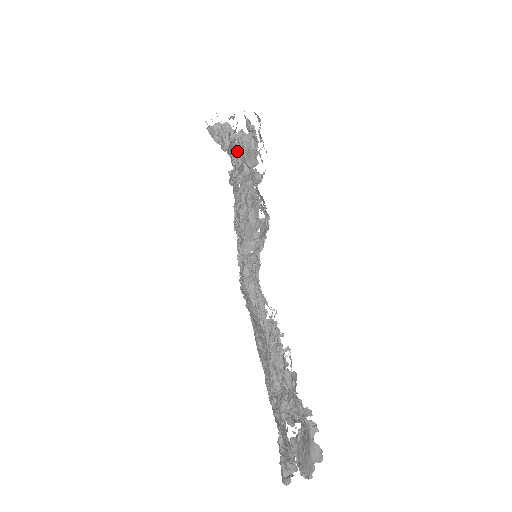
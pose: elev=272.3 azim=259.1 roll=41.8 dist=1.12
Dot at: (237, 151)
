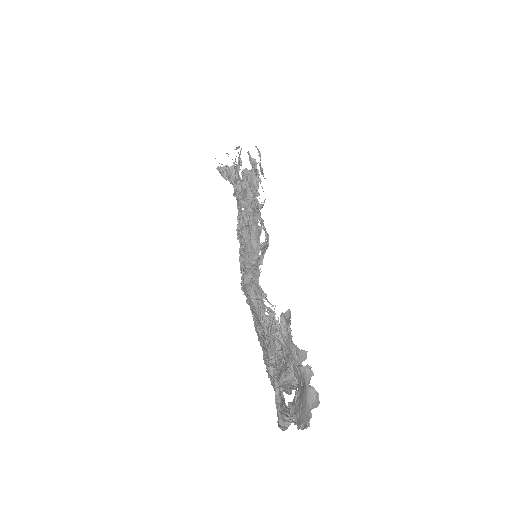
Dot at: occluded
